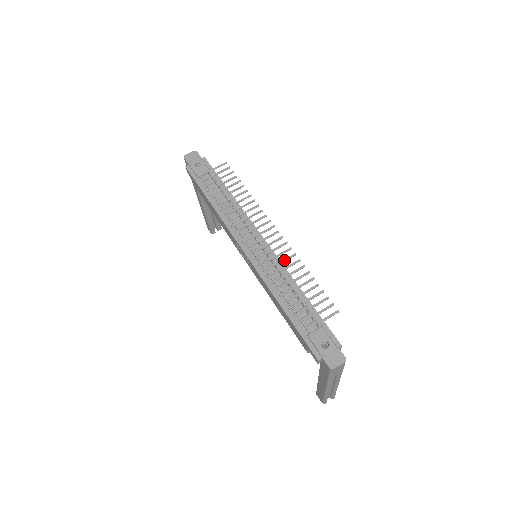
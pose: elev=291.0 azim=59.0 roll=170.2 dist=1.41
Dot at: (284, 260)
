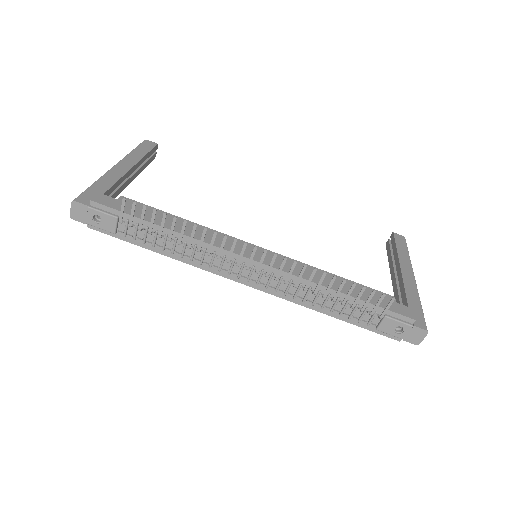
Dot at: (299, 279)
